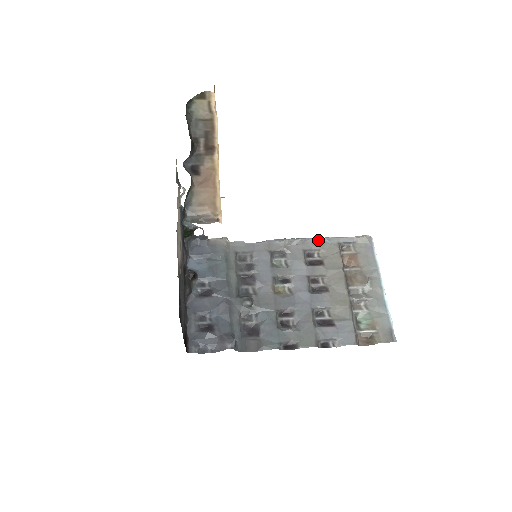
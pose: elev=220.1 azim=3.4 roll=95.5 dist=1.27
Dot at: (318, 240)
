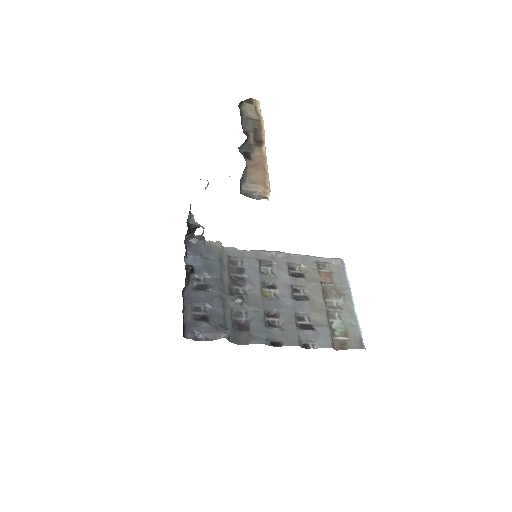
Dot at: (300, 256)
